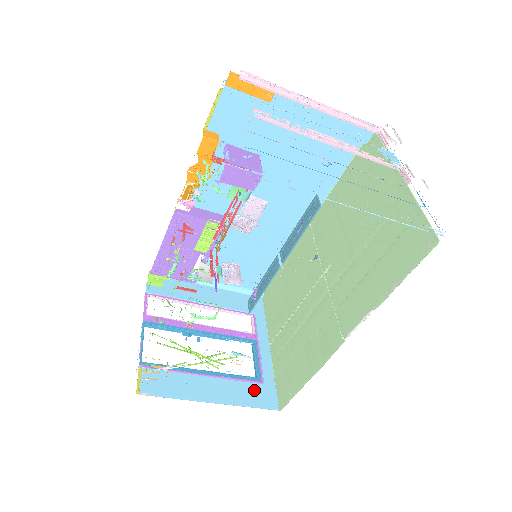
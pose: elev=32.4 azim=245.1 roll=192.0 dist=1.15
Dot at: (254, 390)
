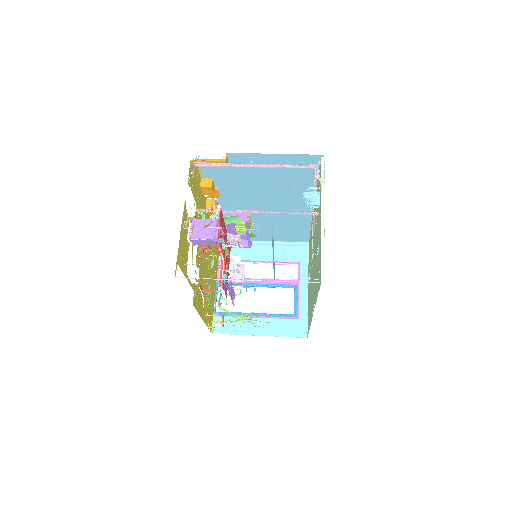
Dot at: (290, 324)
